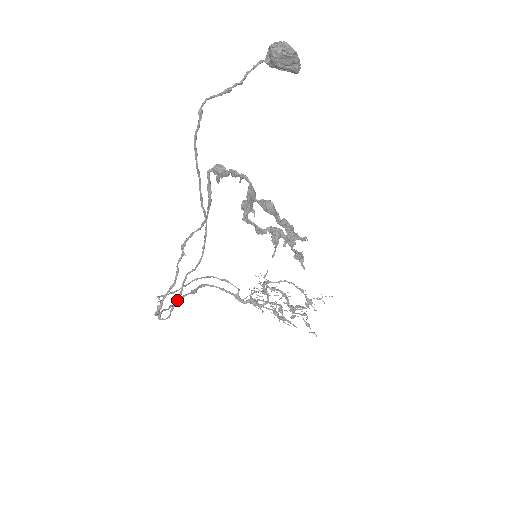
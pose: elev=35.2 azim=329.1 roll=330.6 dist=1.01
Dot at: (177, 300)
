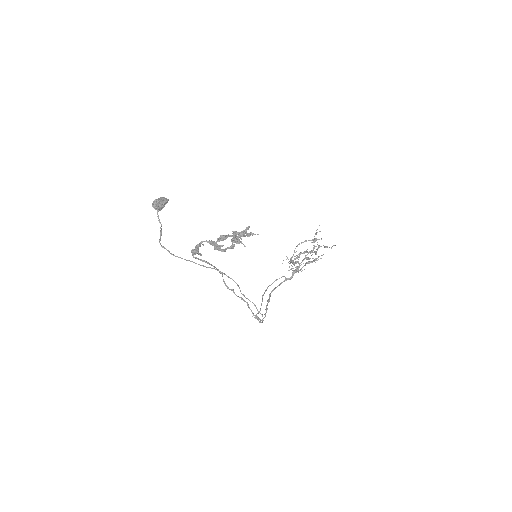
Dot at: occluded
